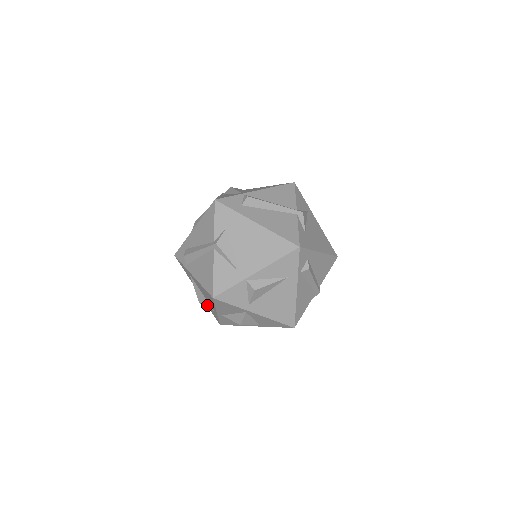
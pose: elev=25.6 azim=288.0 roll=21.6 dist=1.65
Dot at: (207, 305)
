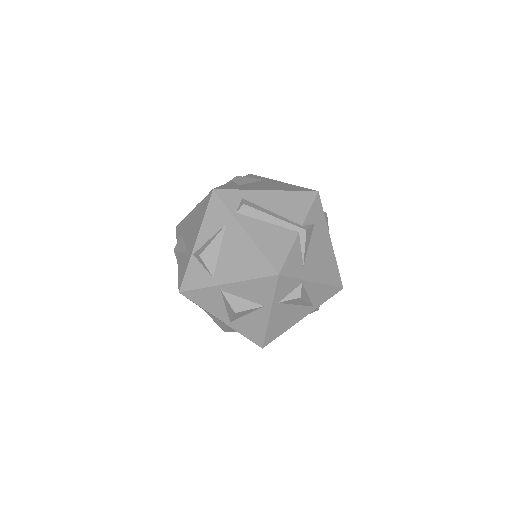
Dot at: (224, 326)
